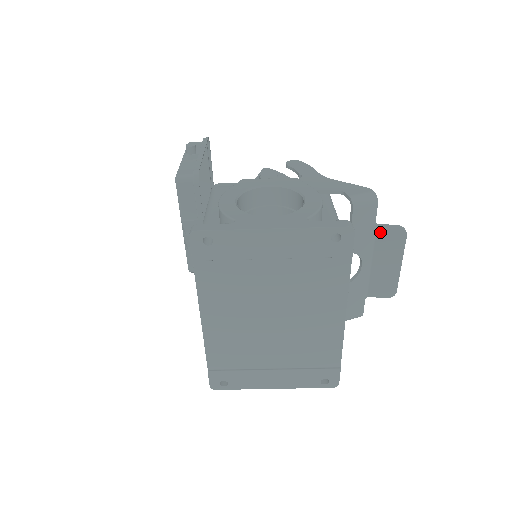
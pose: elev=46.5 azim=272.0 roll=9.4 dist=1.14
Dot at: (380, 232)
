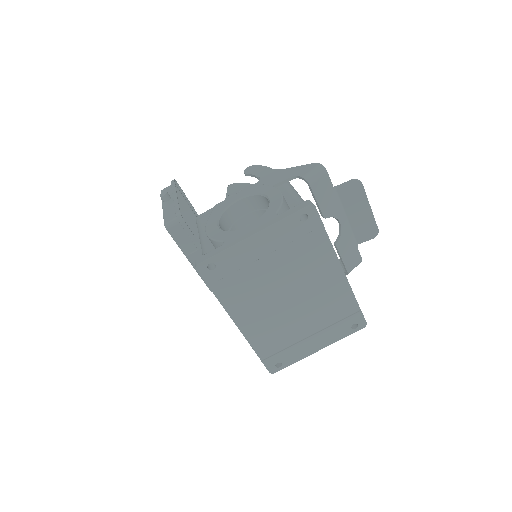
Dot at: (341, 192)
